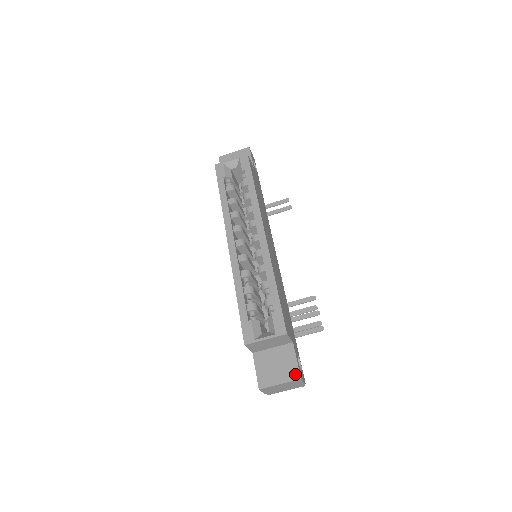
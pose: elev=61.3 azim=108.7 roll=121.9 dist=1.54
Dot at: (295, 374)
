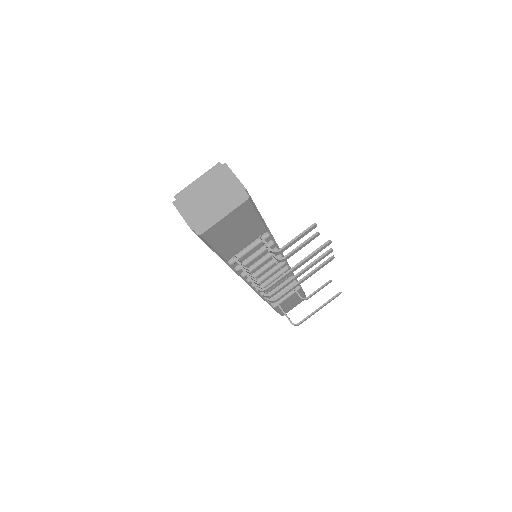
Dot at: occluded
